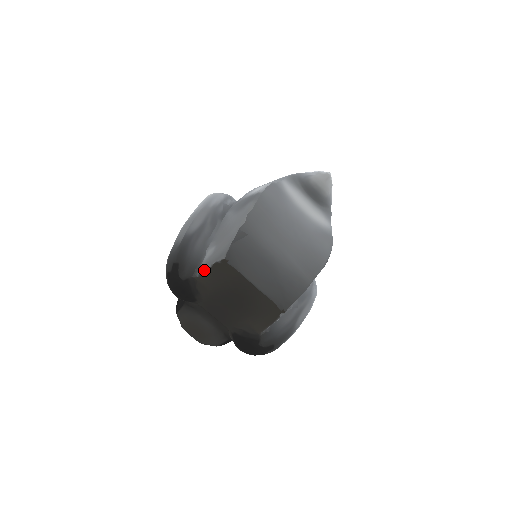
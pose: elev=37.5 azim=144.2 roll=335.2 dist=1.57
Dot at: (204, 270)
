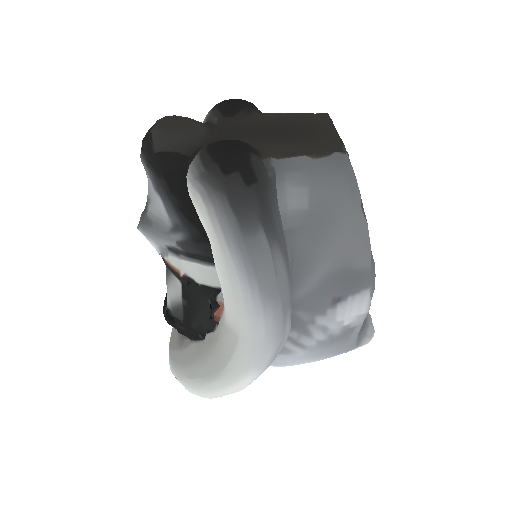
Dot at: (286, 113)
